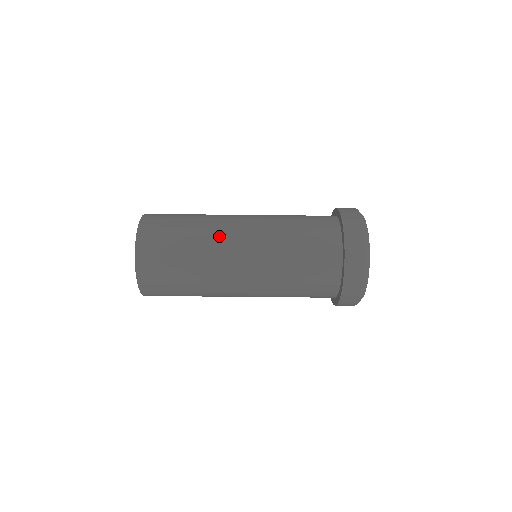
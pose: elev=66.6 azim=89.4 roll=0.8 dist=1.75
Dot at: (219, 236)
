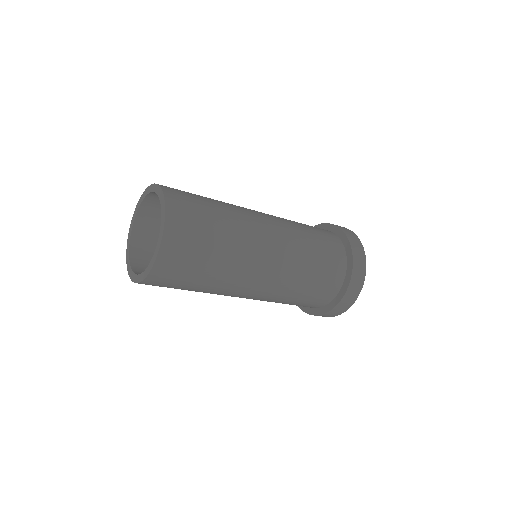
Dot at: (227, 293)
